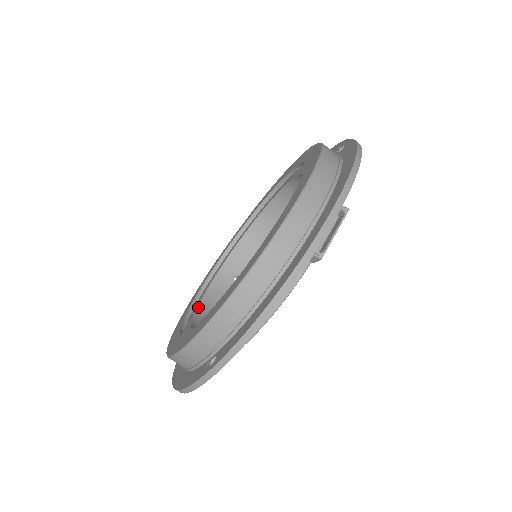
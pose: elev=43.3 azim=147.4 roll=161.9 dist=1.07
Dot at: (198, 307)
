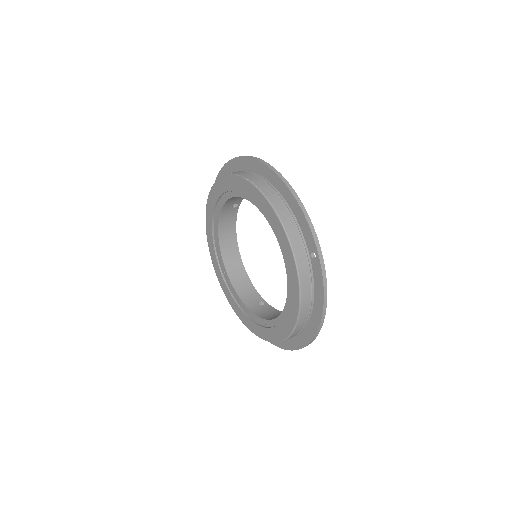
Dot at: (271, 320)
